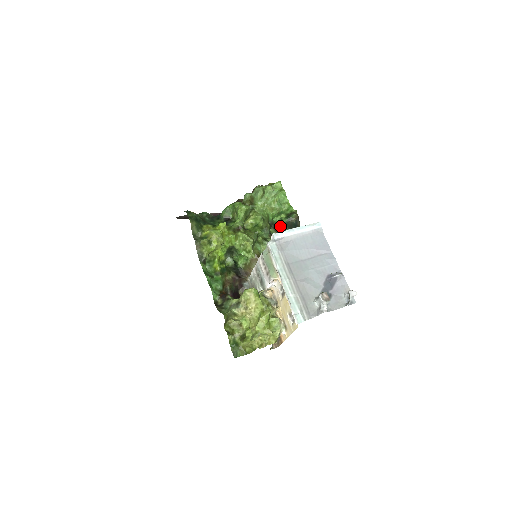
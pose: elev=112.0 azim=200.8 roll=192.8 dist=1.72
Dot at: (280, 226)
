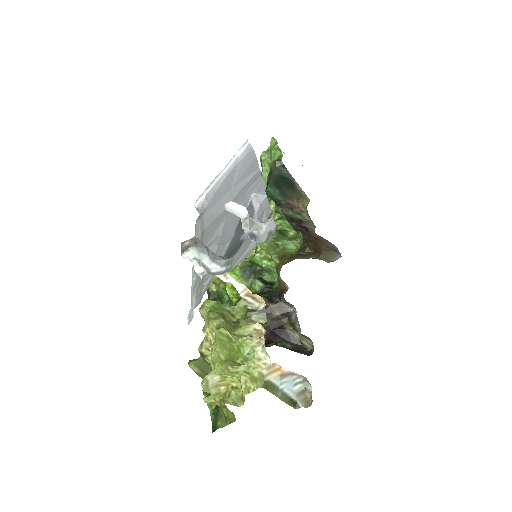
Dot at: (266, 193)
